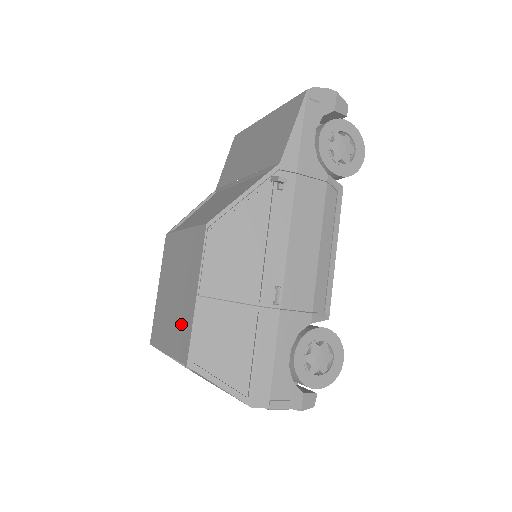
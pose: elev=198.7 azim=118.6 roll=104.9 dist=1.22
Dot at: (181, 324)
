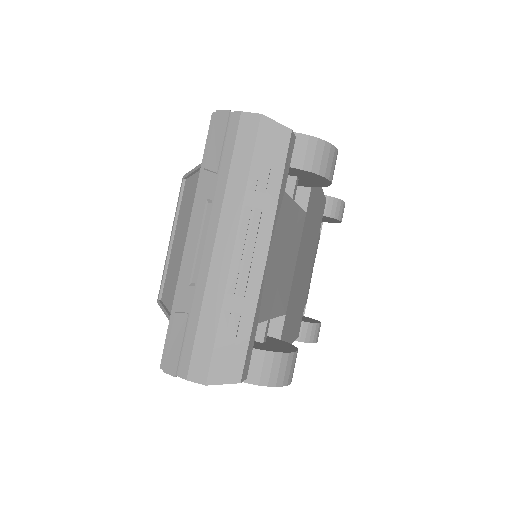
Dot at: occluded
